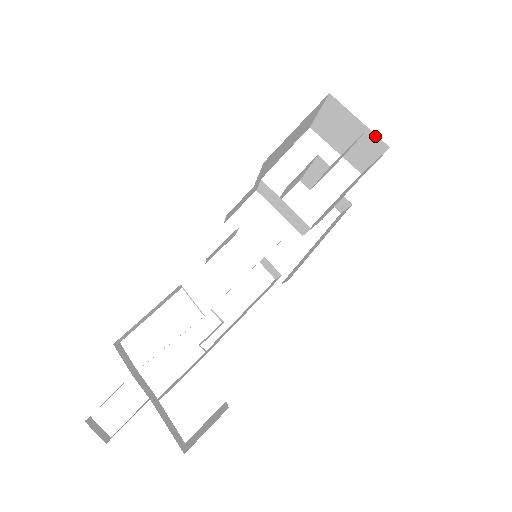
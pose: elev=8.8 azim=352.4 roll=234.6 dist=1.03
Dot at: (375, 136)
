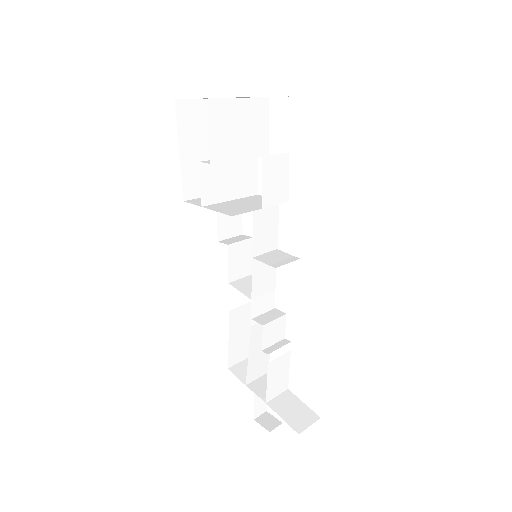
Dot at: occluded
